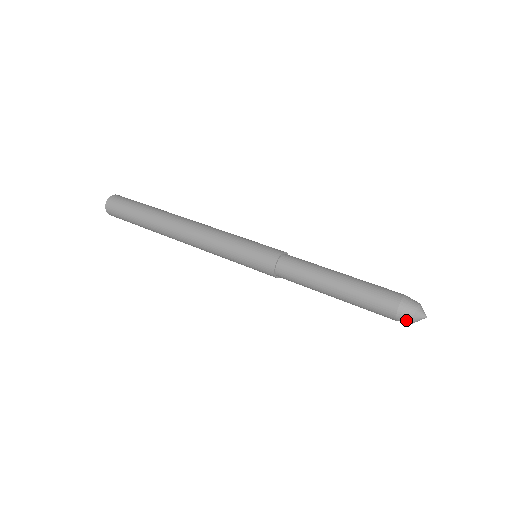
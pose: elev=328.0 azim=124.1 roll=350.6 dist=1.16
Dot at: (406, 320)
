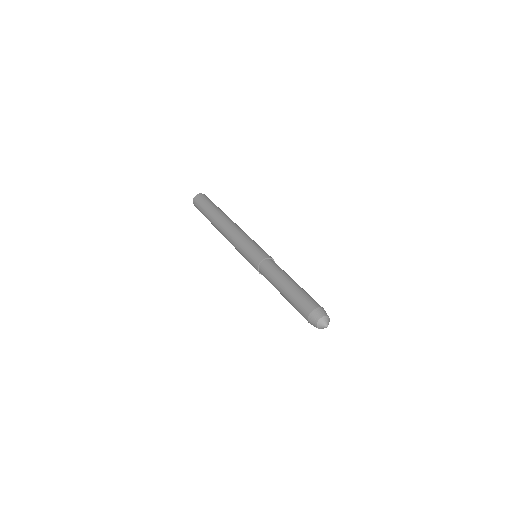
Dot at: (314, 326)
